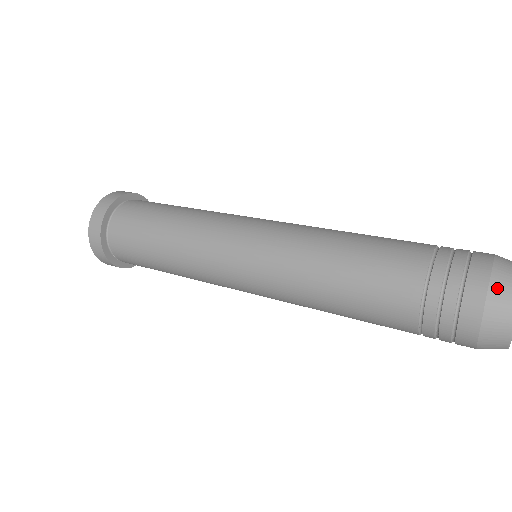
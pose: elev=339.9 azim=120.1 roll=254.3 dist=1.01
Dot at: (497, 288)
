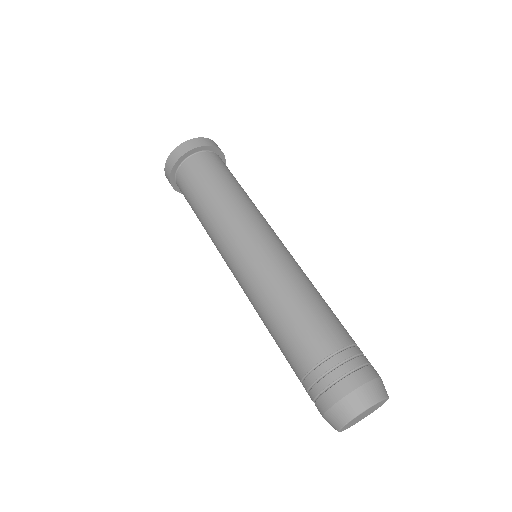
Dot at: (327, 419)
